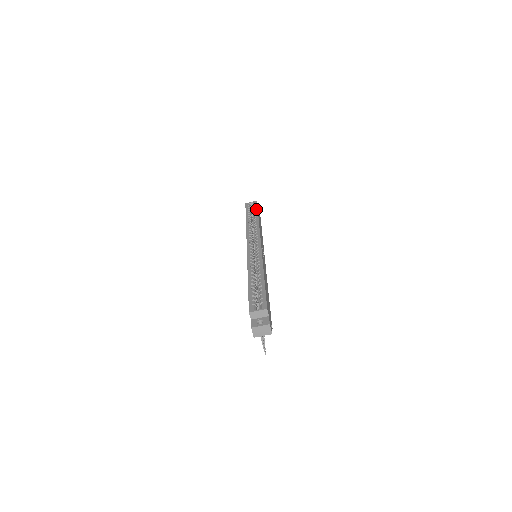
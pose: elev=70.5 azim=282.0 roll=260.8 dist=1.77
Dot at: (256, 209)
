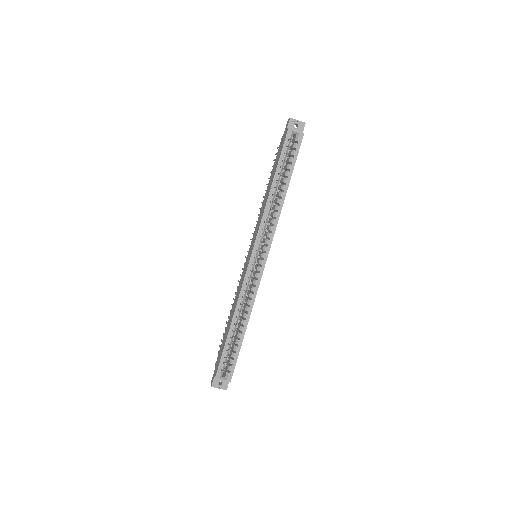
Dot at: (293, 162)
